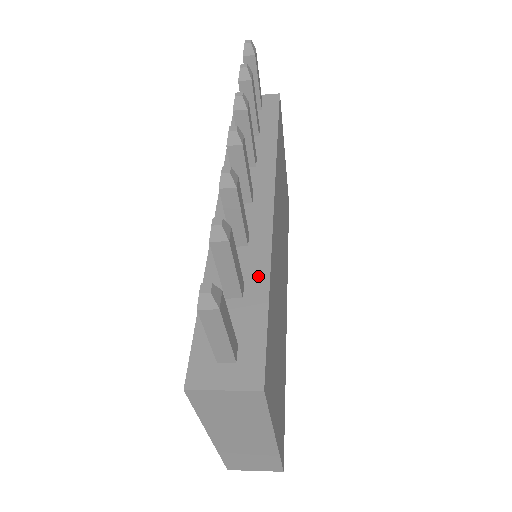
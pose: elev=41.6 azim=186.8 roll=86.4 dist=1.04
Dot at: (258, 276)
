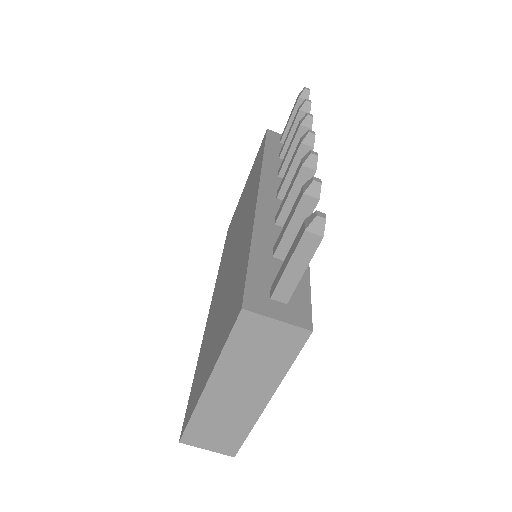
Dot at: occluded
